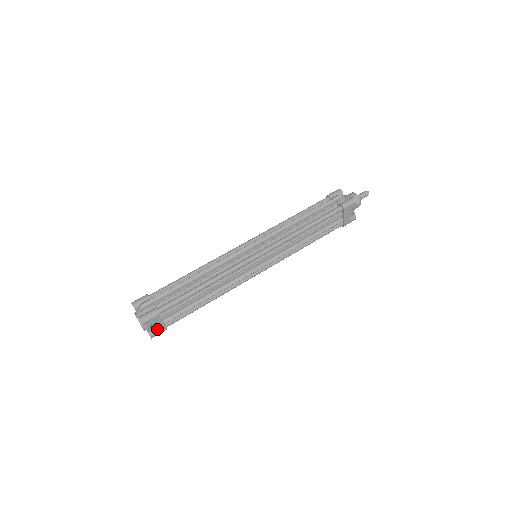
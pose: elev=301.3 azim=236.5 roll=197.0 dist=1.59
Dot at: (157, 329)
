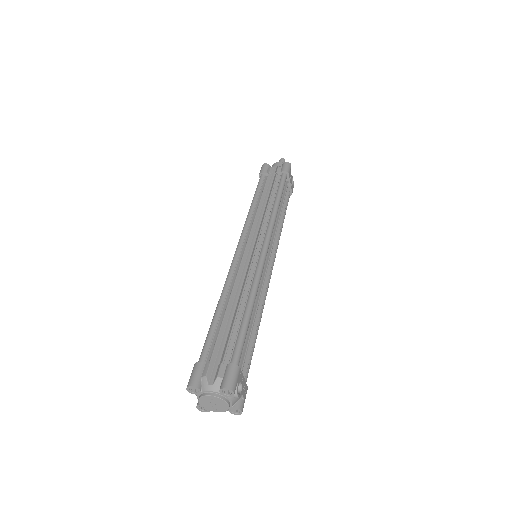
Dot at: (242, 394)
